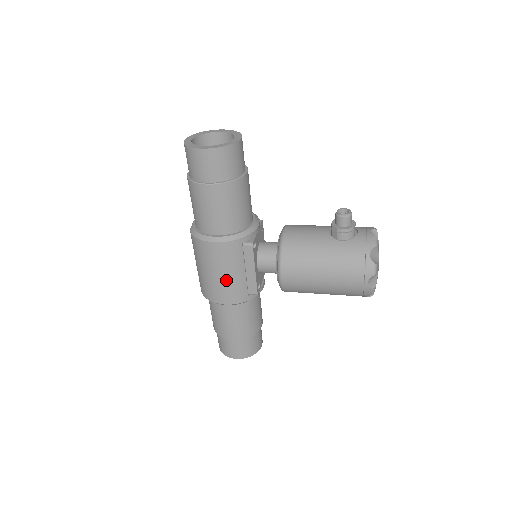
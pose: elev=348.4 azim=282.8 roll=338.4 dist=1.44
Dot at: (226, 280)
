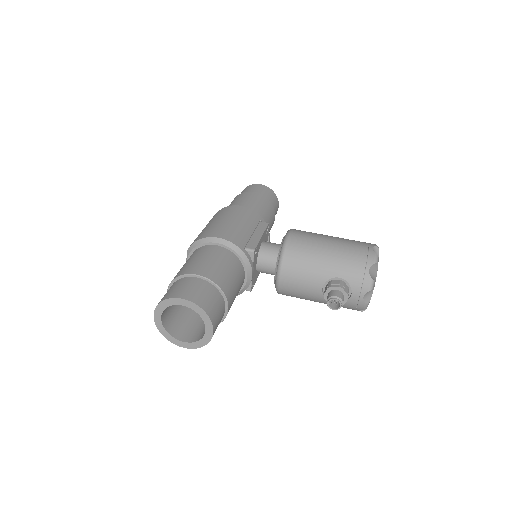
Dot at: occluded
